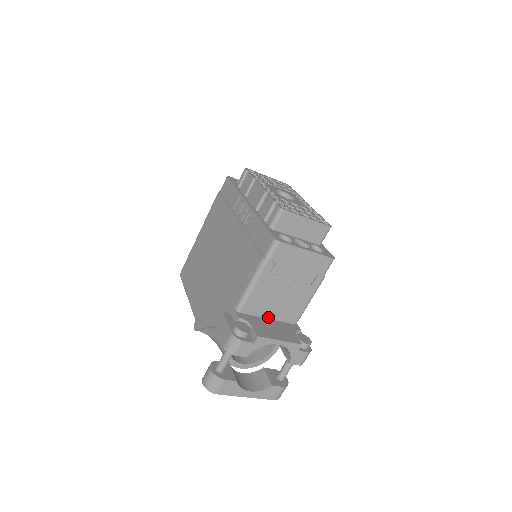
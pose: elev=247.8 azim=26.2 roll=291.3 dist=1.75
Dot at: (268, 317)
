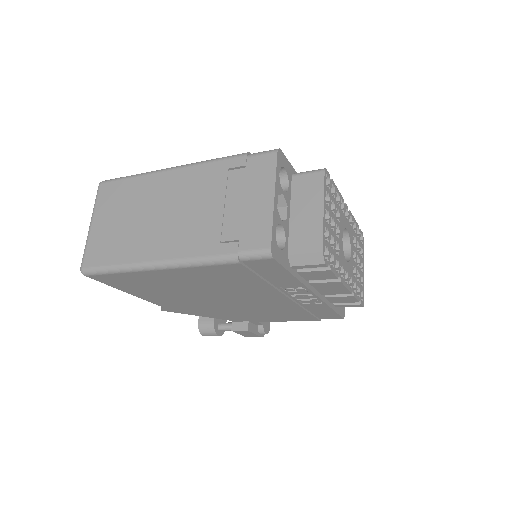
Dot at: occluded
